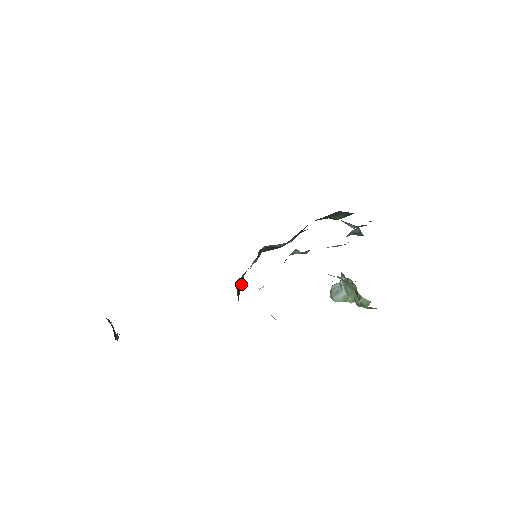
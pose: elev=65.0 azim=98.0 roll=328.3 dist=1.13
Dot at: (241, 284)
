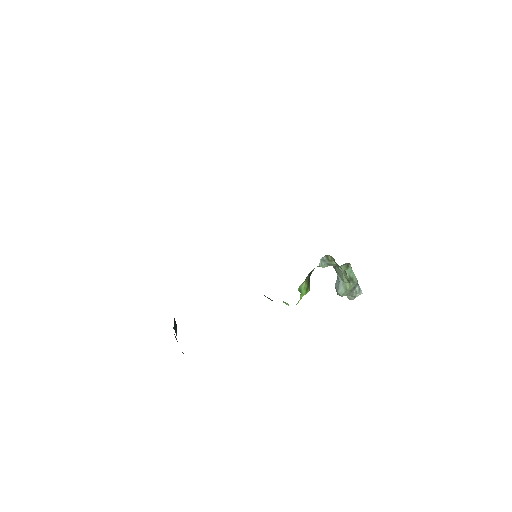
Dot at: occluded
